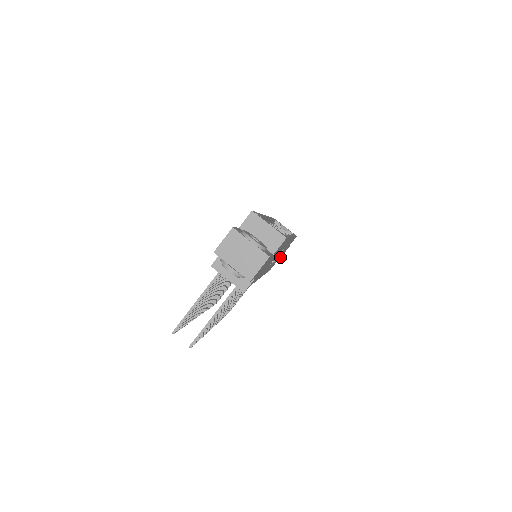
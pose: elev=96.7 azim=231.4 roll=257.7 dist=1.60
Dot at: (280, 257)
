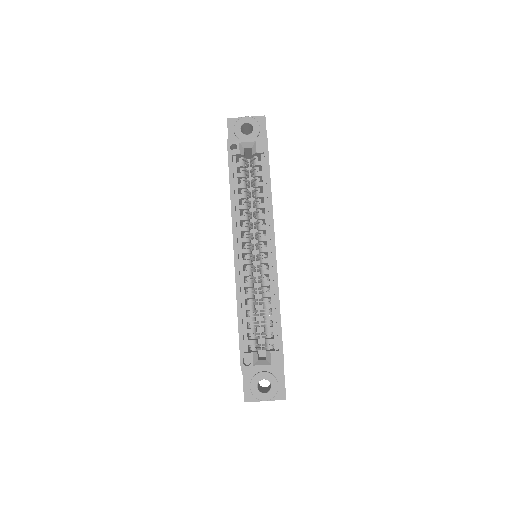
Dot at: occluded
